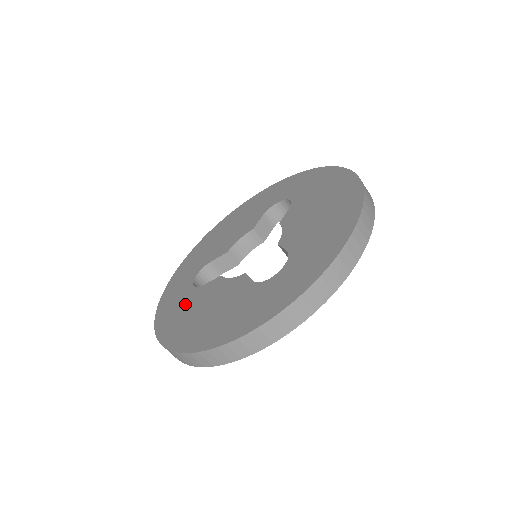
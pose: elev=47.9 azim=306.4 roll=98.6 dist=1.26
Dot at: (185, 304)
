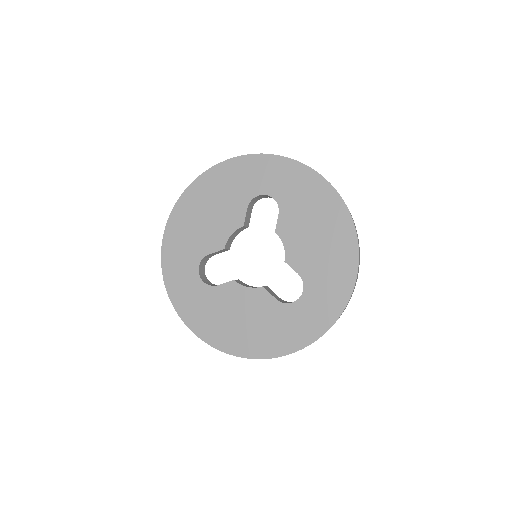
Dot at: (207, 304)
